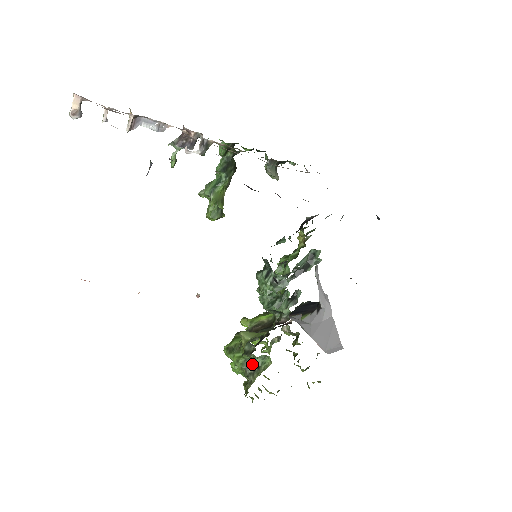
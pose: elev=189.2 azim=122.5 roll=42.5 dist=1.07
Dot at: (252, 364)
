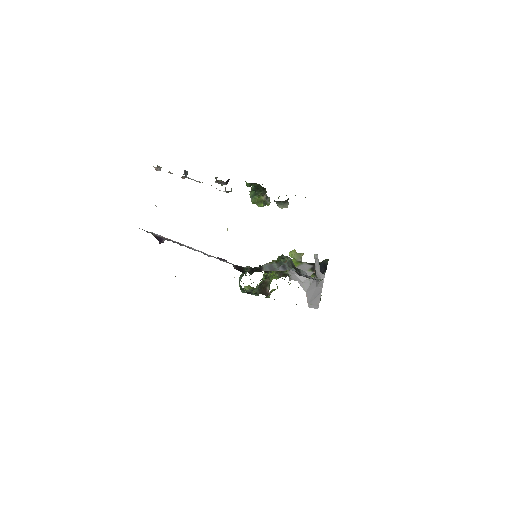
Dot at: occluded
